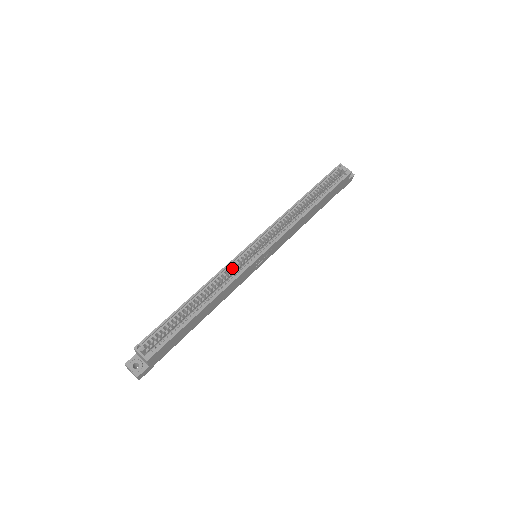
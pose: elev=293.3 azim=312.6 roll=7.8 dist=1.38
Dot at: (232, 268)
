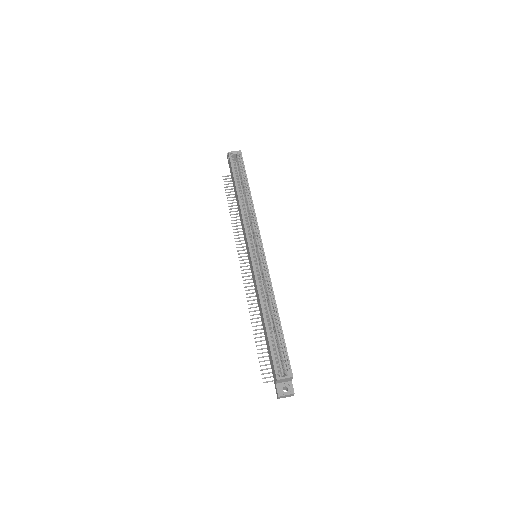
Dot at: occluded
